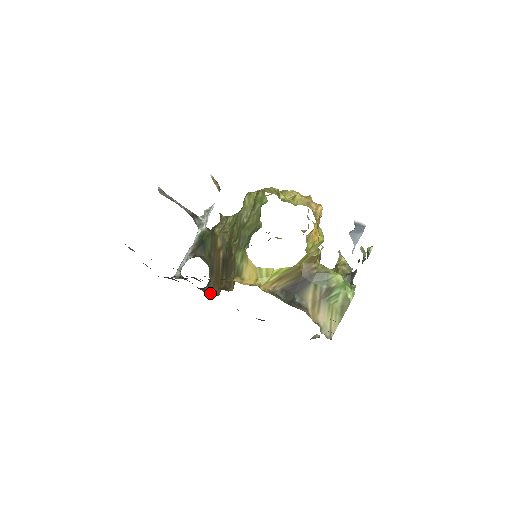
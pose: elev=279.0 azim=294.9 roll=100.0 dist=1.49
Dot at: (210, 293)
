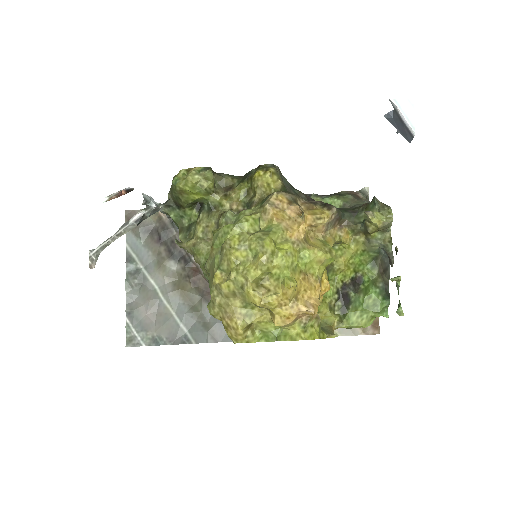
Dot at: occluded
